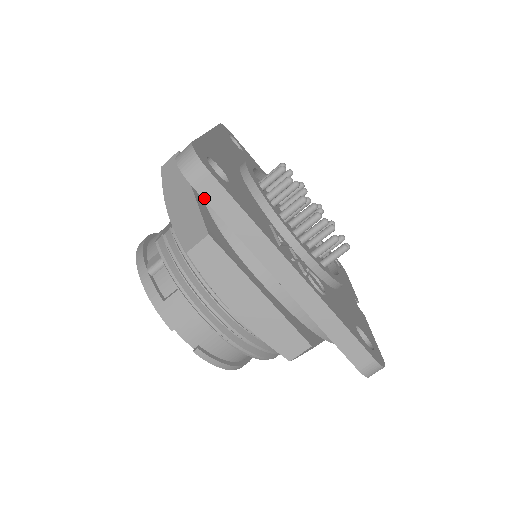
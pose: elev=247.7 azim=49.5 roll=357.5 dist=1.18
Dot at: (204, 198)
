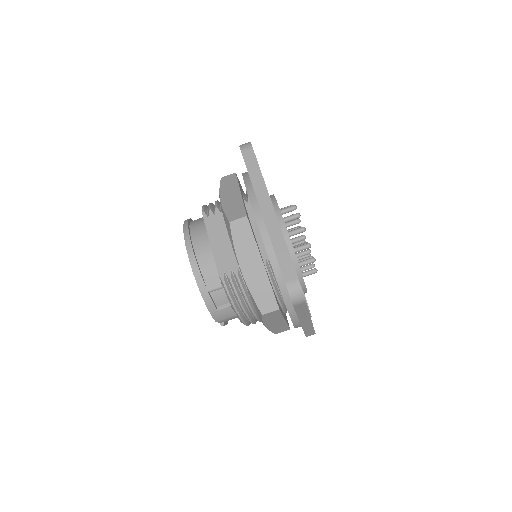
Dot at: (295, 308)
